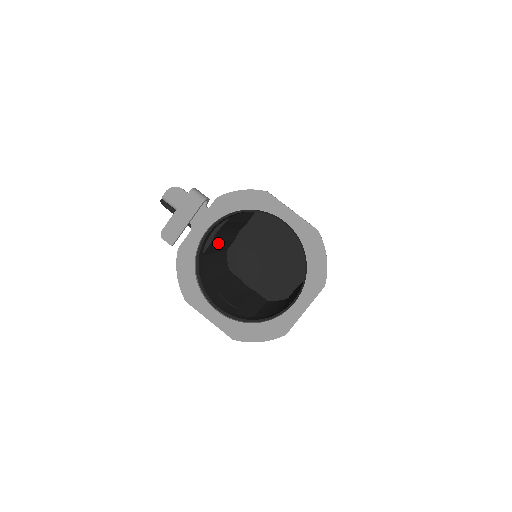
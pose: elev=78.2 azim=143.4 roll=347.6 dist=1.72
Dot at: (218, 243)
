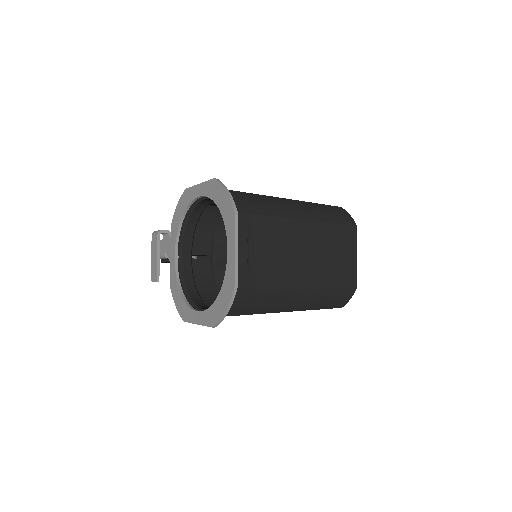
Dot at: occluded
